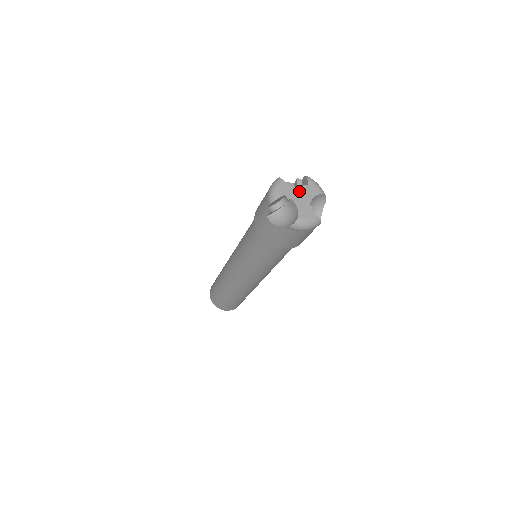
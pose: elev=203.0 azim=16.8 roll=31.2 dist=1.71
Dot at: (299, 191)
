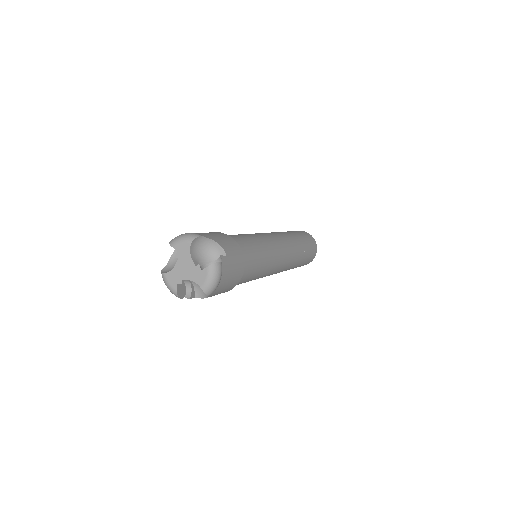
Dot at: (179, 266)
